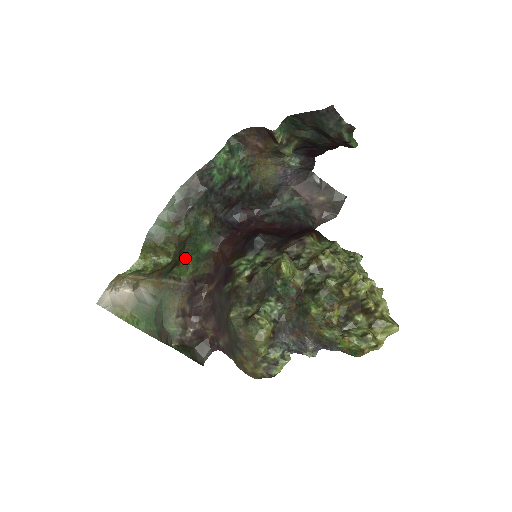
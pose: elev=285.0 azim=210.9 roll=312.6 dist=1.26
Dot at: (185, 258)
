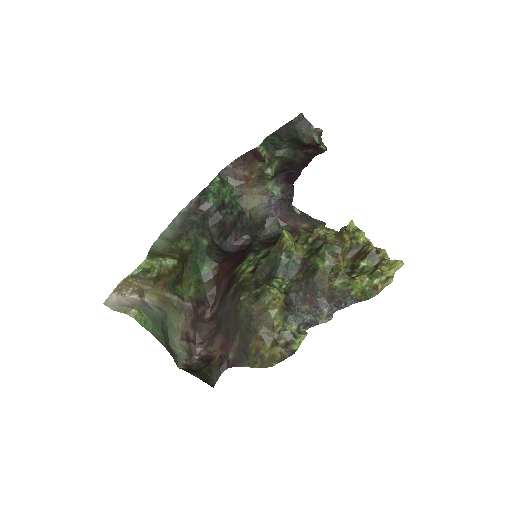
Dot at: (187, 277)
